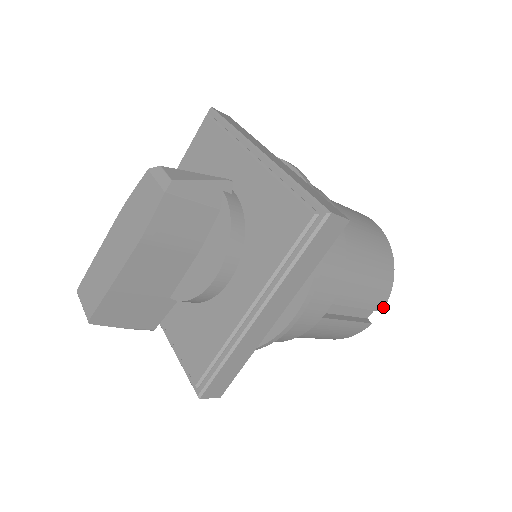
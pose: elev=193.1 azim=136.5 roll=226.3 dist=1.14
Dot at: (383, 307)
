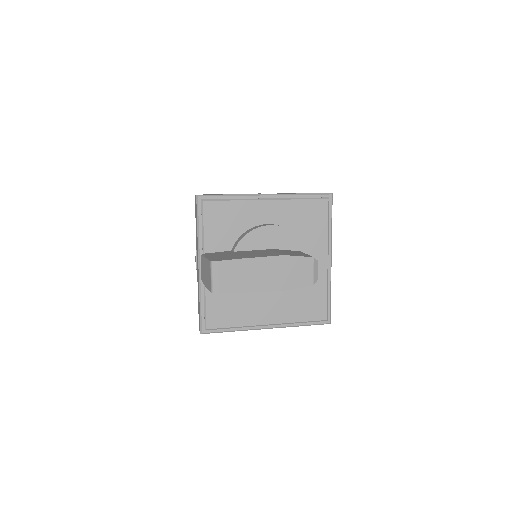
Dot at: occluded
